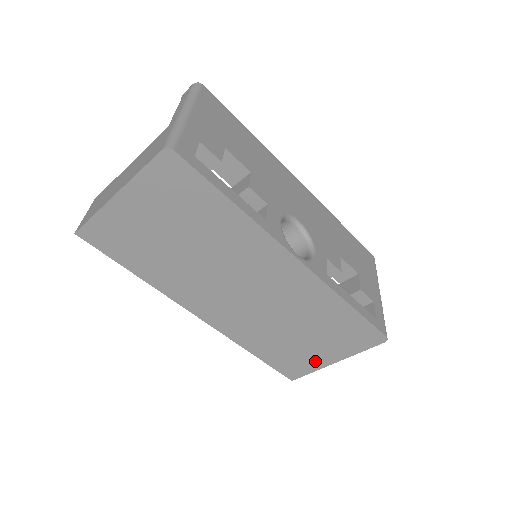
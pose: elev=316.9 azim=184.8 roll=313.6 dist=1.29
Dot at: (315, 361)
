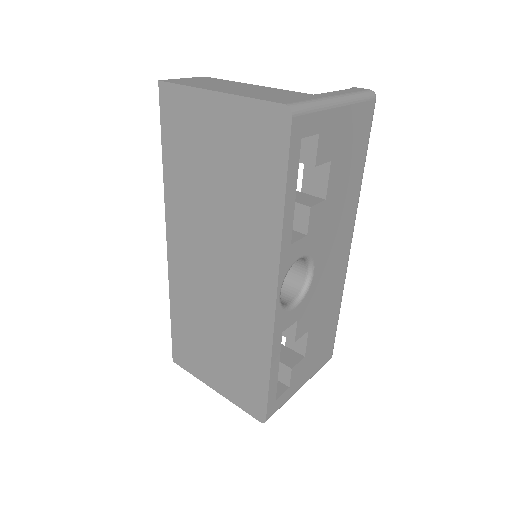
Dot at: (203, 371)
